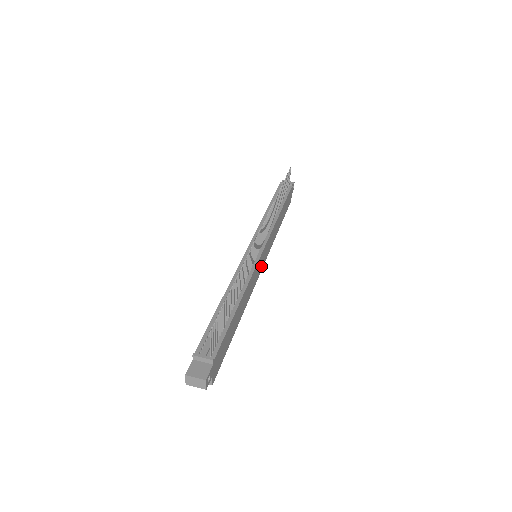
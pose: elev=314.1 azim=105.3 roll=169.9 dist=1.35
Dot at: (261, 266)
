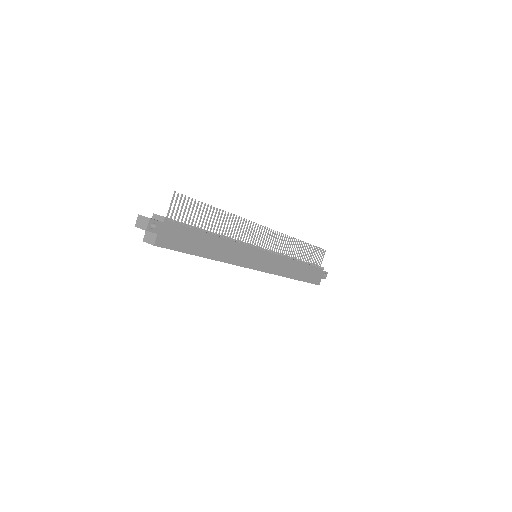
Dot at: (256, 264)
